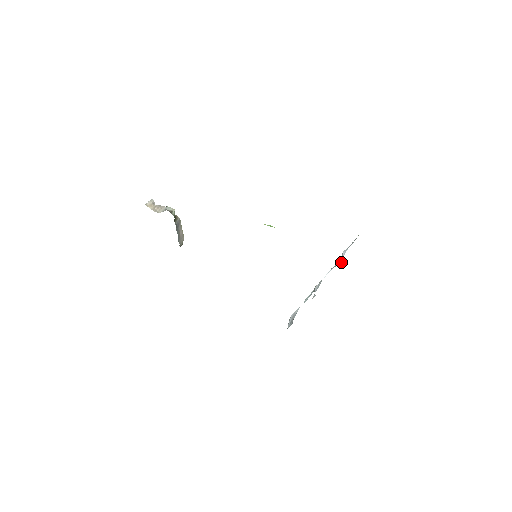
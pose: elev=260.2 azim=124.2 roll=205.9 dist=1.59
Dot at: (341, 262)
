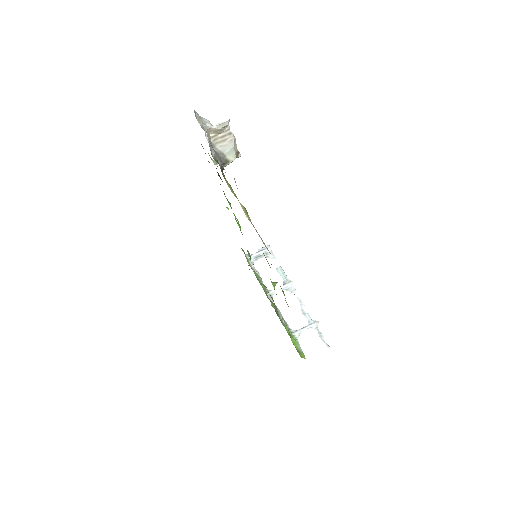
Dot at: (297, 332)
